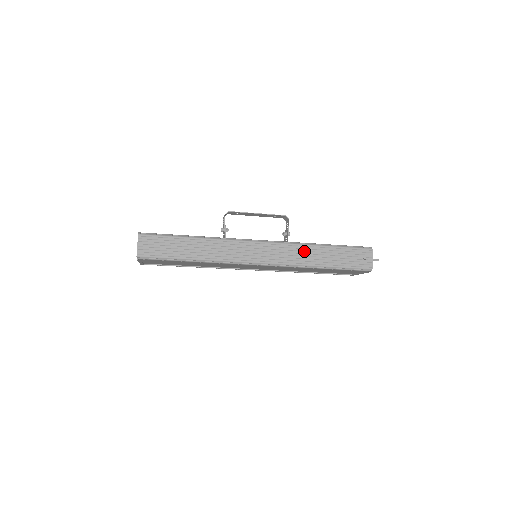
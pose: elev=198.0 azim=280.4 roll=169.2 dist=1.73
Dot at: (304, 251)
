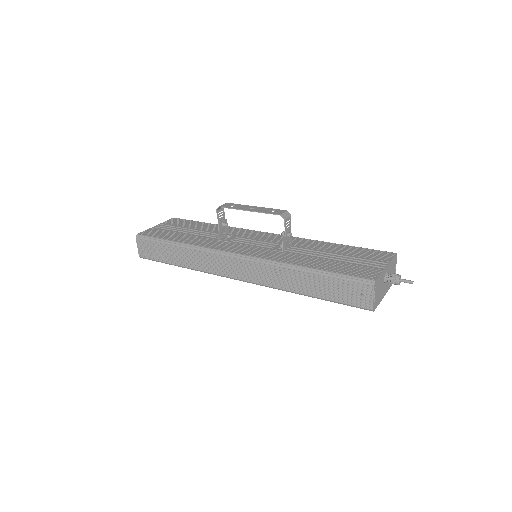
Dot at: (283, 274)
